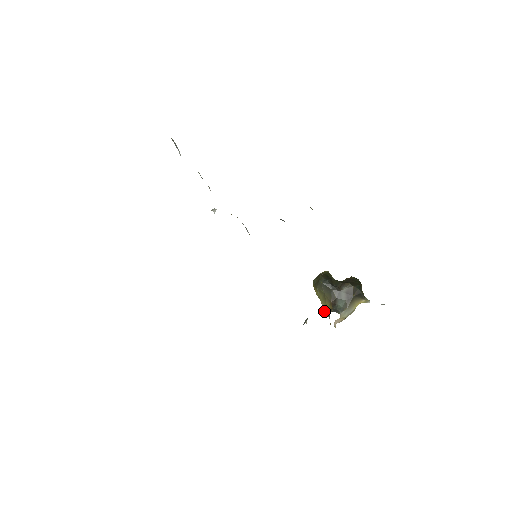
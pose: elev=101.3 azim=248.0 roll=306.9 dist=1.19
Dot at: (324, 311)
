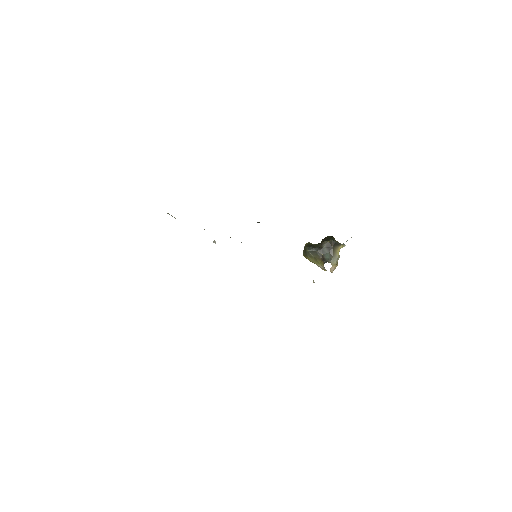
Dot at: occluded
